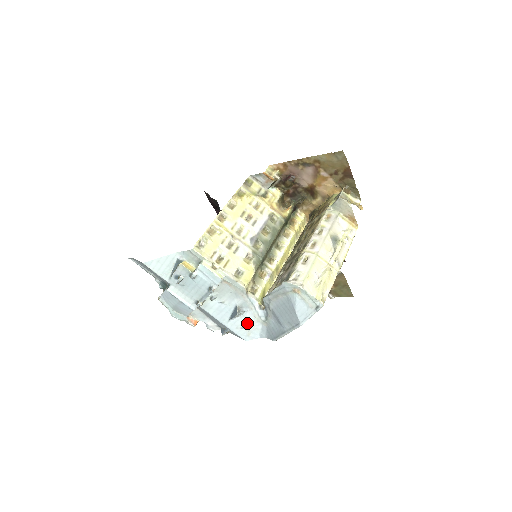
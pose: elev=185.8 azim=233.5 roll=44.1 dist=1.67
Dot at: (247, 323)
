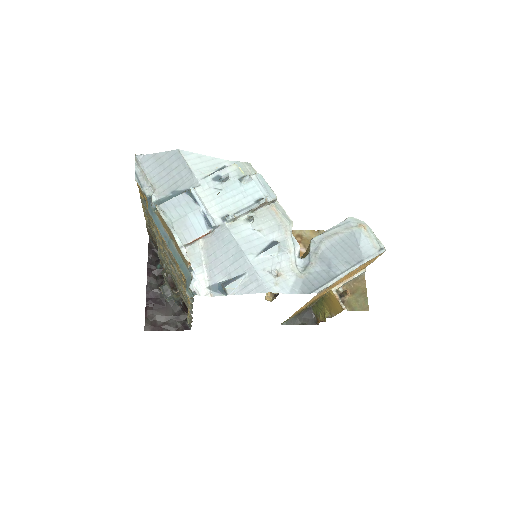
Dot at: (279, 268)
